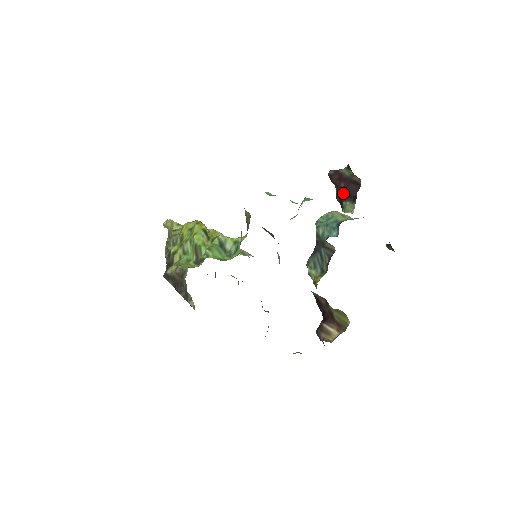
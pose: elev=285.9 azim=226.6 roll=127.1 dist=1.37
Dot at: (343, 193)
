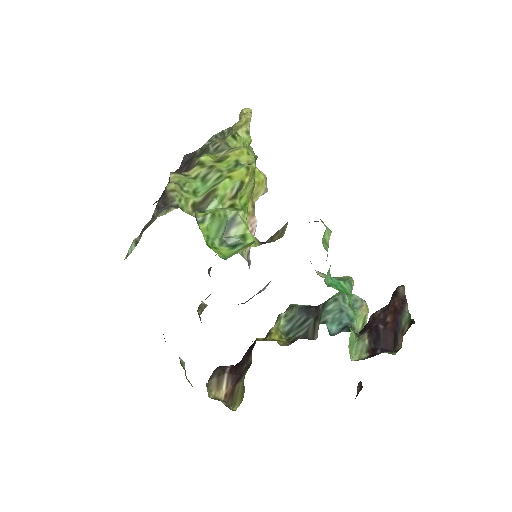
Dot at: (377, 327)
